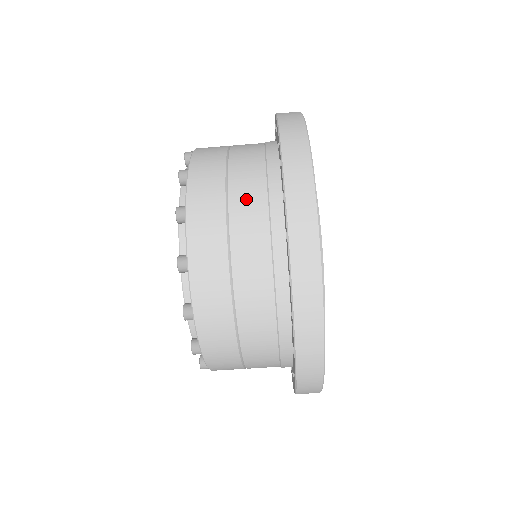
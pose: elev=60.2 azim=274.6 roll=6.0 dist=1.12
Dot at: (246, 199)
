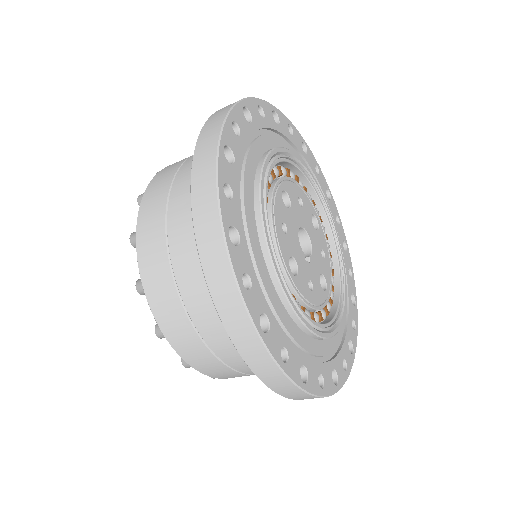
Dot at: (207, 319)
